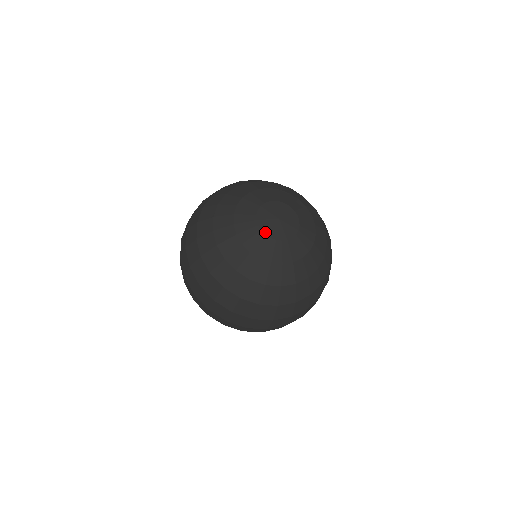
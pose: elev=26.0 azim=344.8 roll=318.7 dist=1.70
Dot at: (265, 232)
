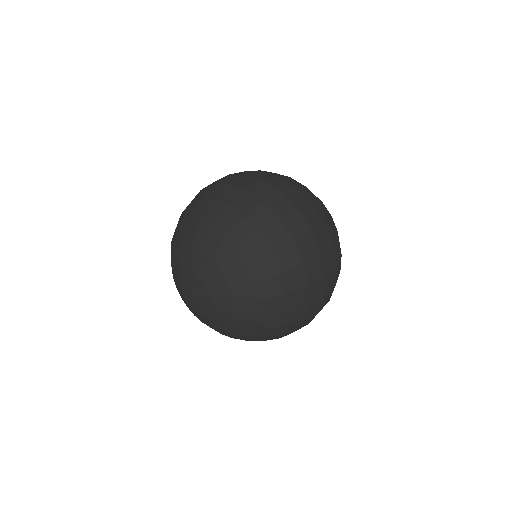
Dot at: (181, 290)
